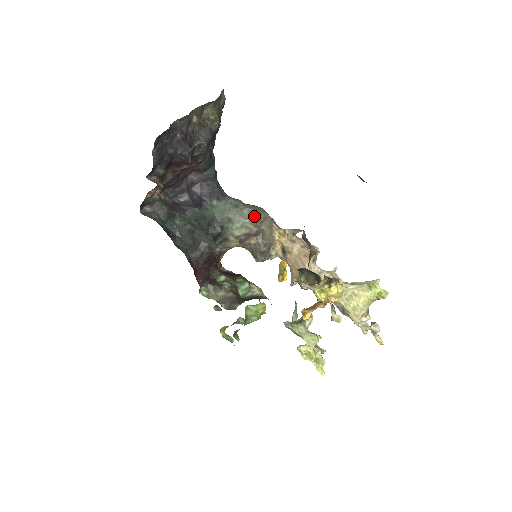
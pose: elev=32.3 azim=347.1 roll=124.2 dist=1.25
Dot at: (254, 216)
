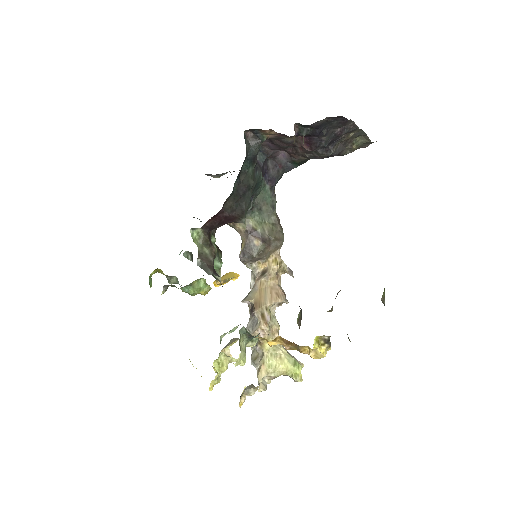
Dot at: (275, 228)
